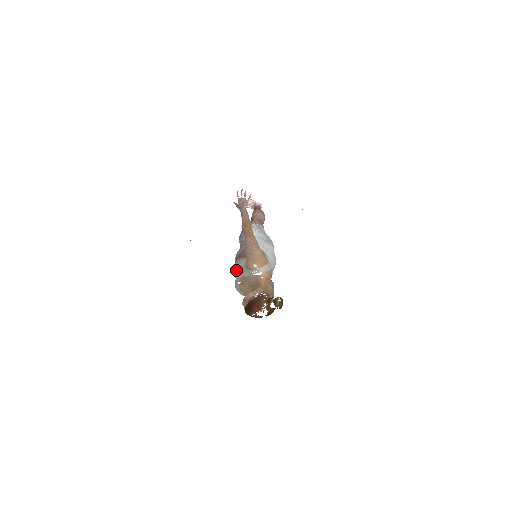
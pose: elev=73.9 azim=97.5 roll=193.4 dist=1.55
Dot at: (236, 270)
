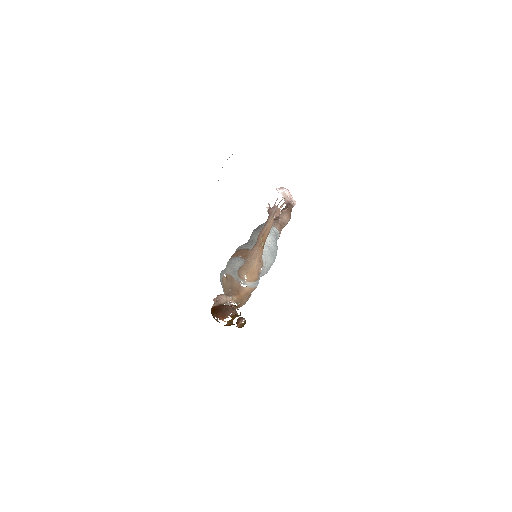
Dot at: (229, 265)
